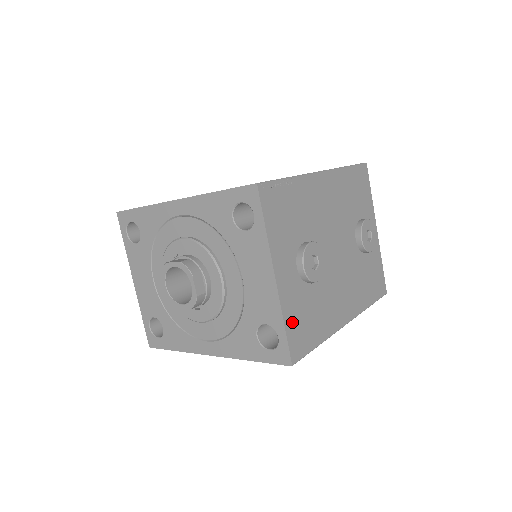
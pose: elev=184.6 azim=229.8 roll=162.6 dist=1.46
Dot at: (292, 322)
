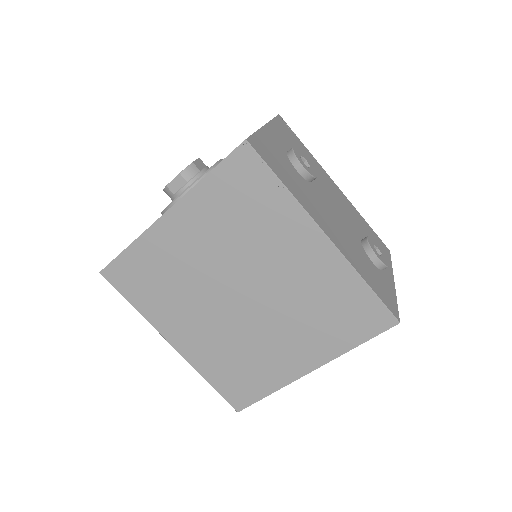
Dot at: (264, 142)
